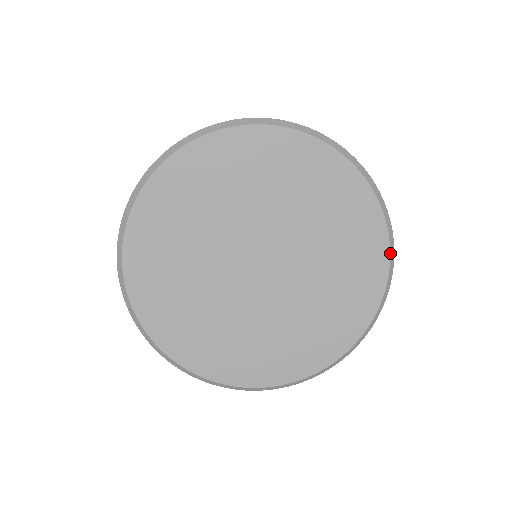
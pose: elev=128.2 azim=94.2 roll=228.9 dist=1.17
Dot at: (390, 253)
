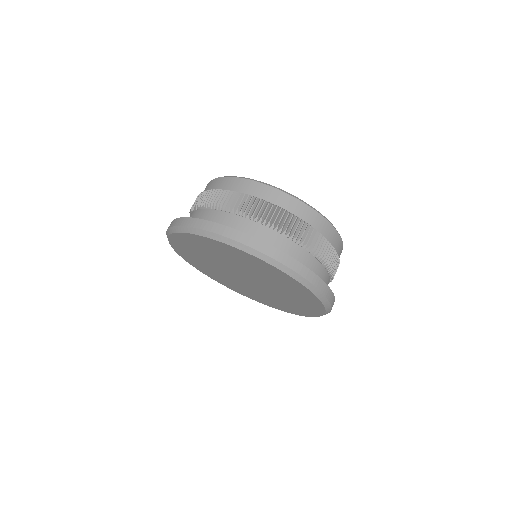
Dot at: occluded
